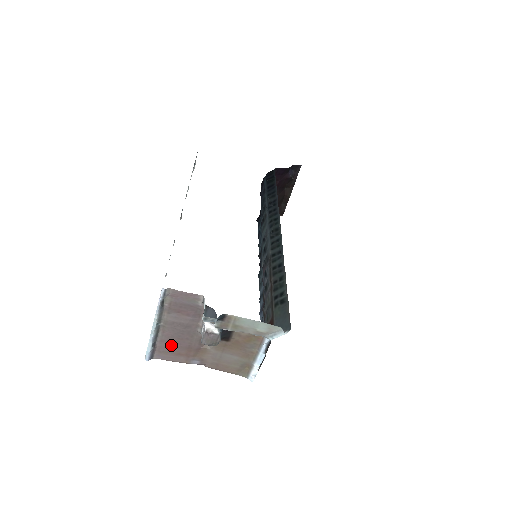
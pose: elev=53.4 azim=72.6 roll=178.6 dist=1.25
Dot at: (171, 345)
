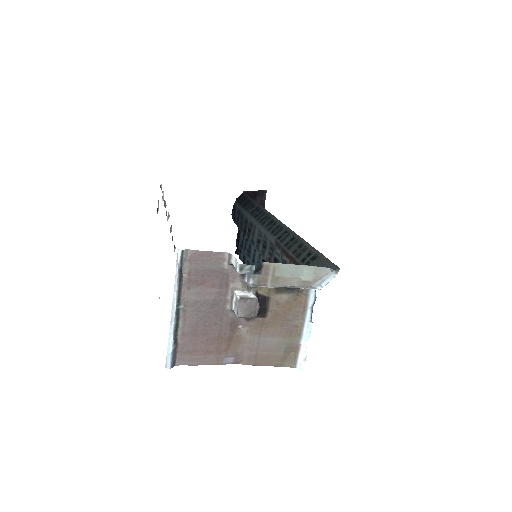
Dot at: (196, 339)
